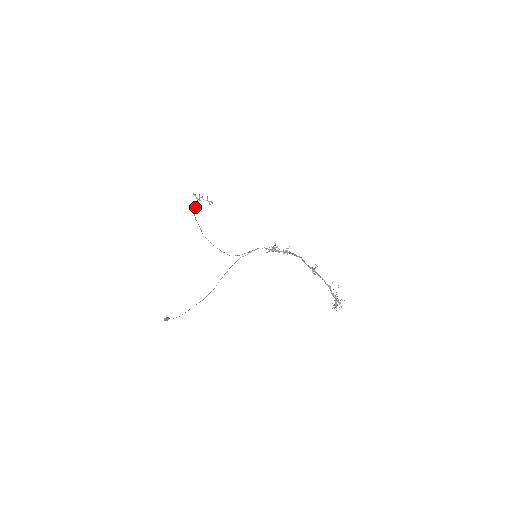
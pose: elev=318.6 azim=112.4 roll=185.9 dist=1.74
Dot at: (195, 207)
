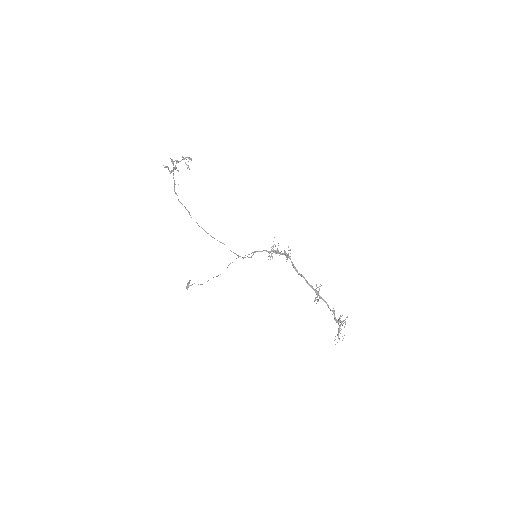
Dot at: occluded
